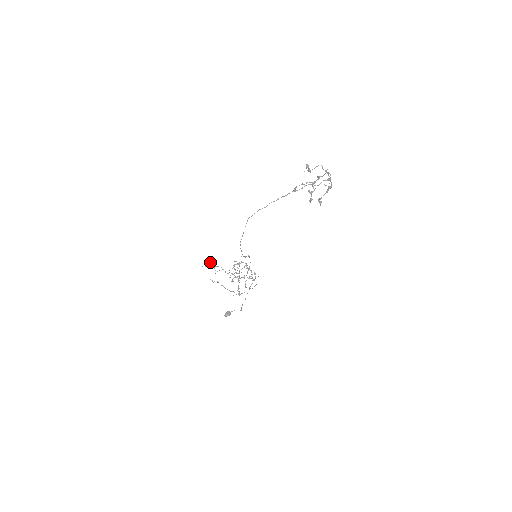
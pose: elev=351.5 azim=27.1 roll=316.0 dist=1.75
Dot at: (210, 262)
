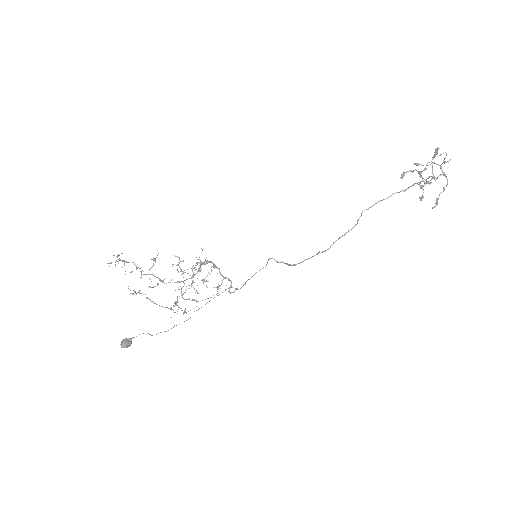
Dot at: occluded
